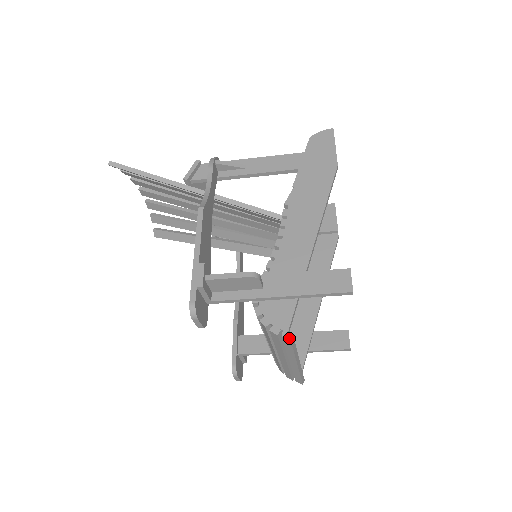
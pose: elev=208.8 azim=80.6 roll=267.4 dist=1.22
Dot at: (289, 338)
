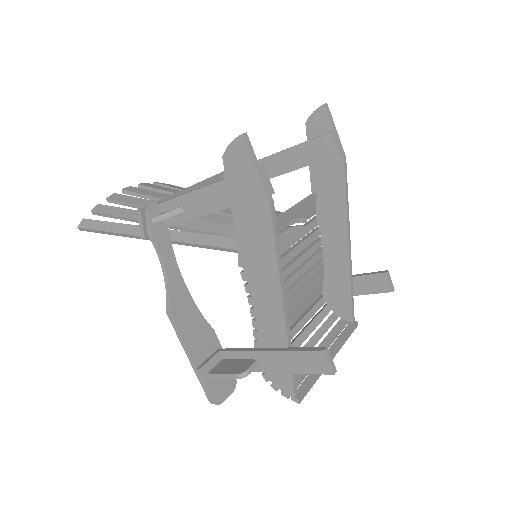
Dot at: (298, 403)
